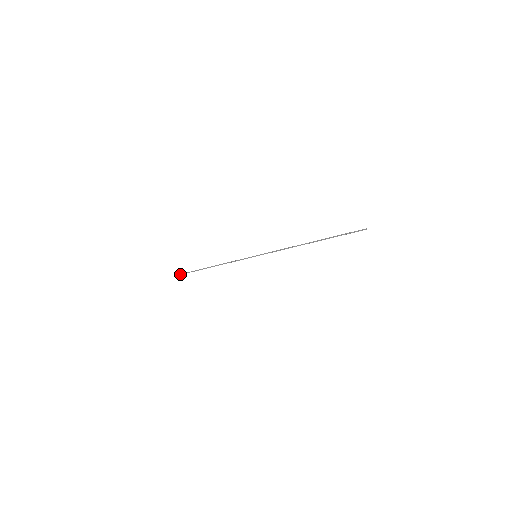
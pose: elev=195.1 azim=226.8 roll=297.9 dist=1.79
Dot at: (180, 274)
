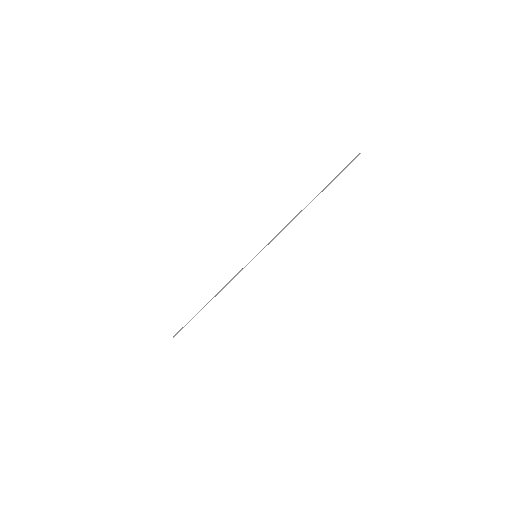
Dot at: (173, 336)
